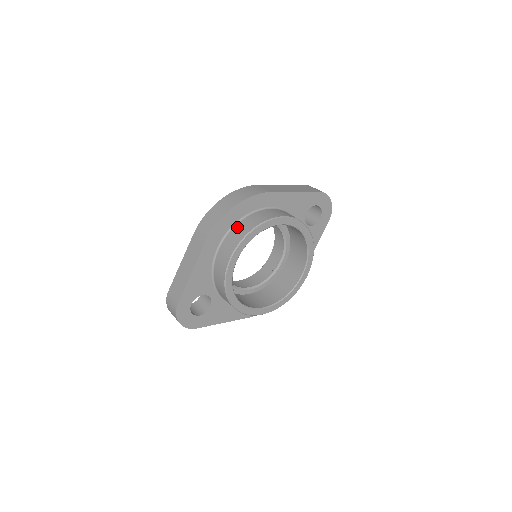
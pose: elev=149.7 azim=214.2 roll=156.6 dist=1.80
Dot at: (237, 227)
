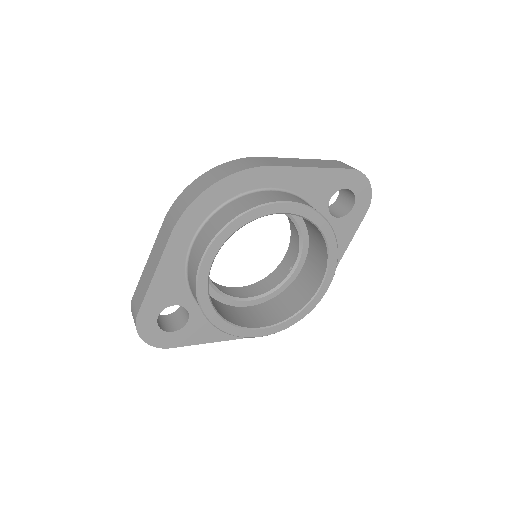
Dot at: (217, 214)
